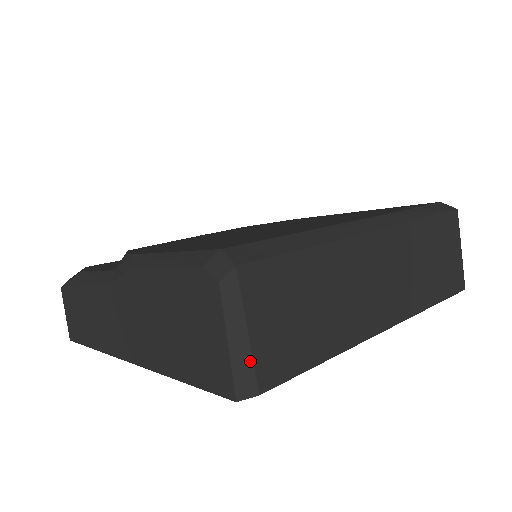
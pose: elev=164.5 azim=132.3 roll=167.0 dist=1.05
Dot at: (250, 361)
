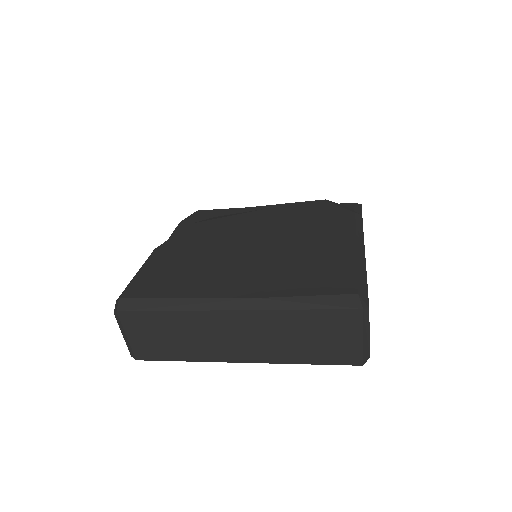
Dot at: (130, 347)
